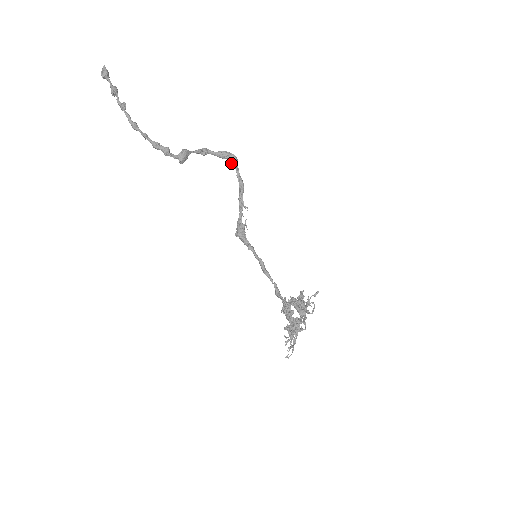
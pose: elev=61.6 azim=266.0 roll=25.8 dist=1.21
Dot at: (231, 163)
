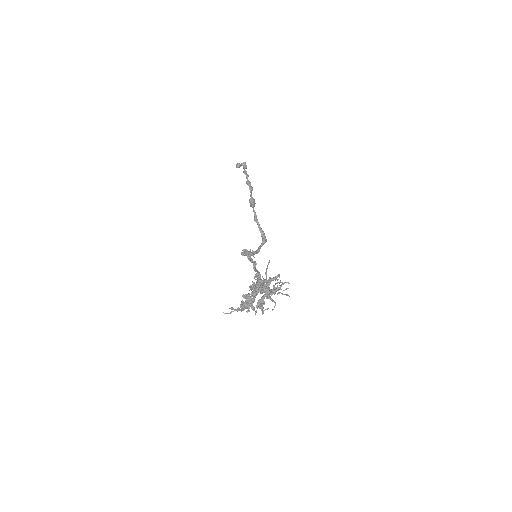
Dot at: (263, 239)
